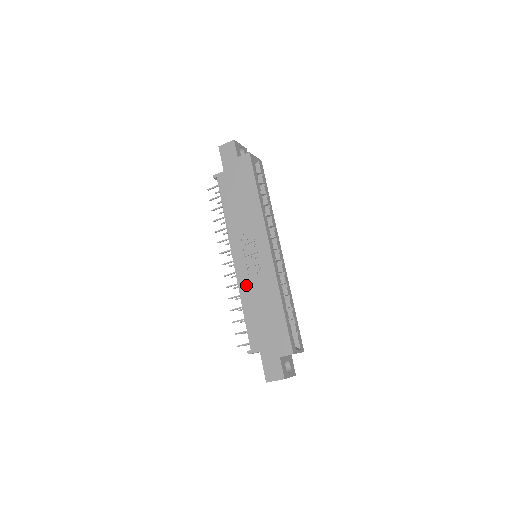
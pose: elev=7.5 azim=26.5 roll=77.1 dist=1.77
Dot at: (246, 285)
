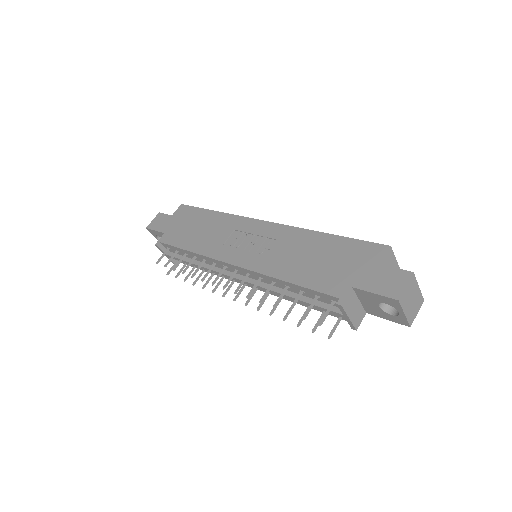
Dot at: (268, 263)
